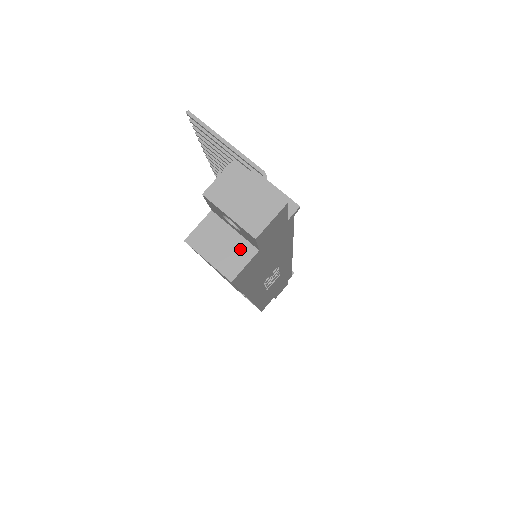
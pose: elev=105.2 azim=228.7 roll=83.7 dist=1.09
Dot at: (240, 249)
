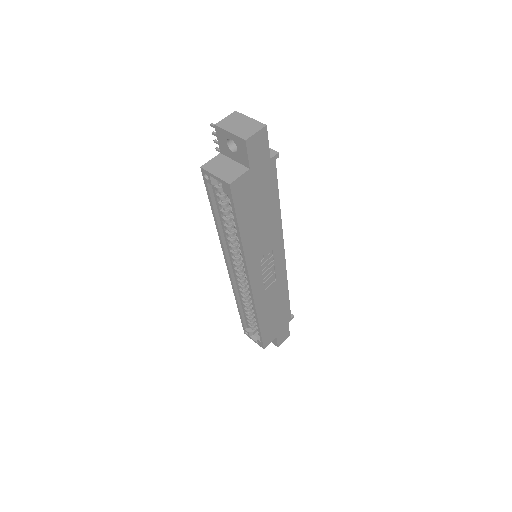
Dot at: (237, 169)
